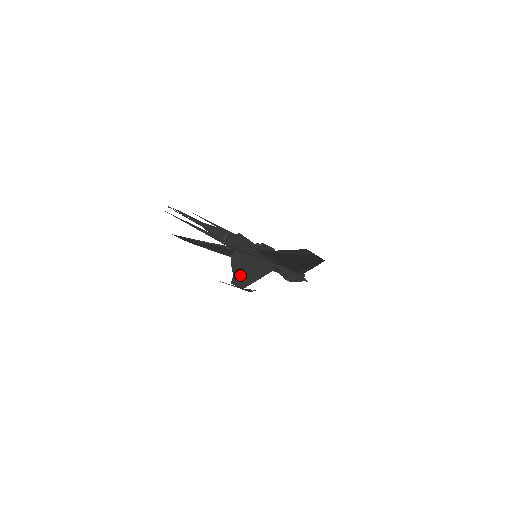
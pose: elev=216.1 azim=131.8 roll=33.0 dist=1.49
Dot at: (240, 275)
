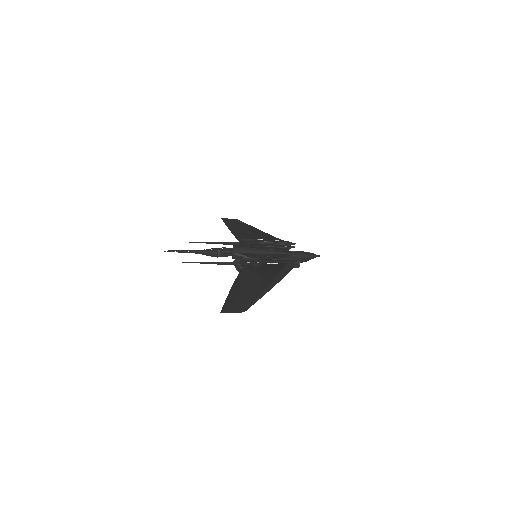
Dot at: occluded
